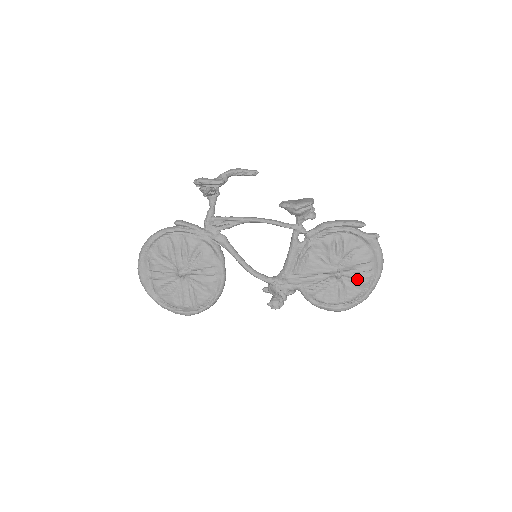
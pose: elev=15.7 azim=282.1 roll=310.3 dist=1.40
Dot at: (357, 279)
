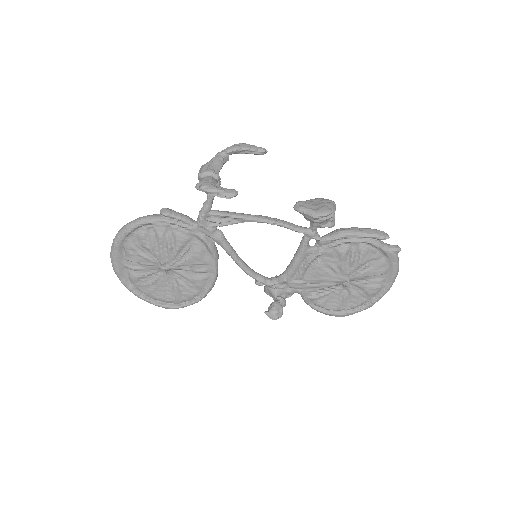
Dot at: (366, 289)
